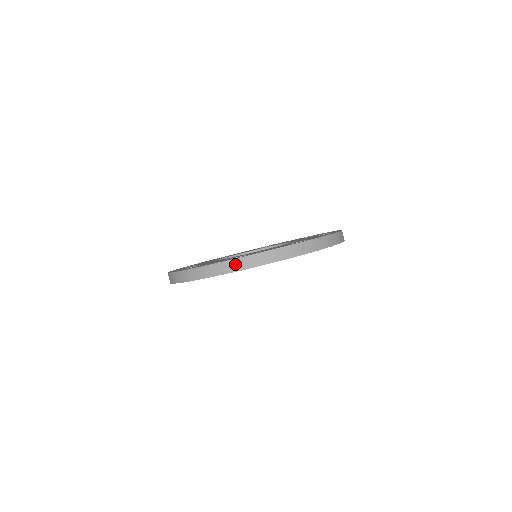
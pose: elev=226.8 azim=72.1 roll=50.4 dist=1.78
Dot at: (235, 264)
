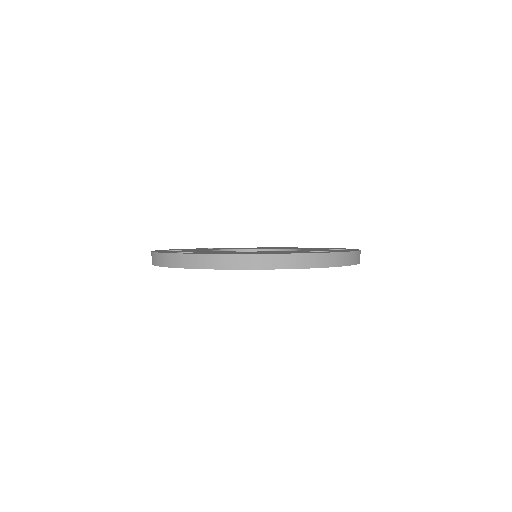
Dot at: (250, 260)
